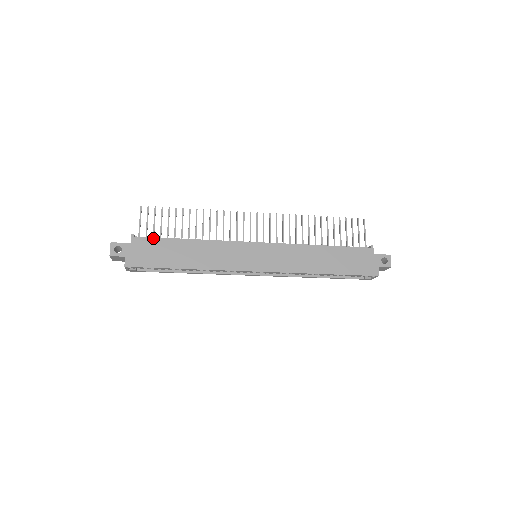
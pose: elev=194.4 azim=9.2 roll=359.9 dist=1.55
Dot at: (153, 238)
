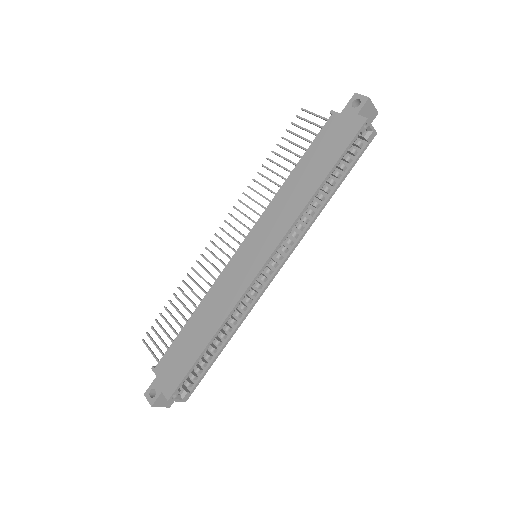
Dot at: (167, 351)
